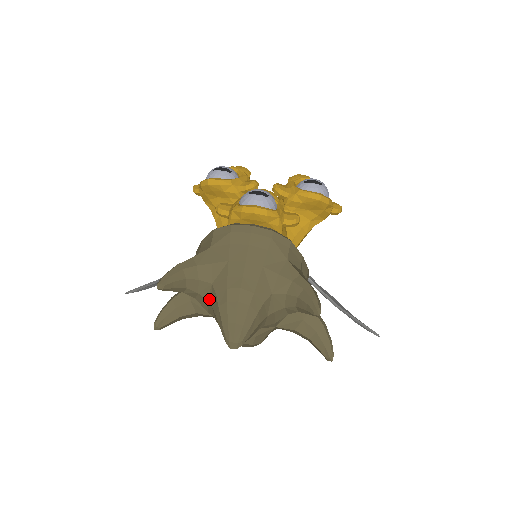
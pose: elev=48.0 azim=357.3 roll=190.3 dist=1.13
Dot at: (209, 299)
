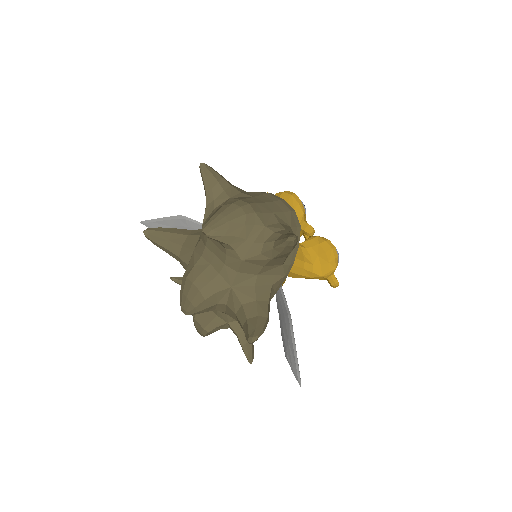
Dot at: (217, 207)
